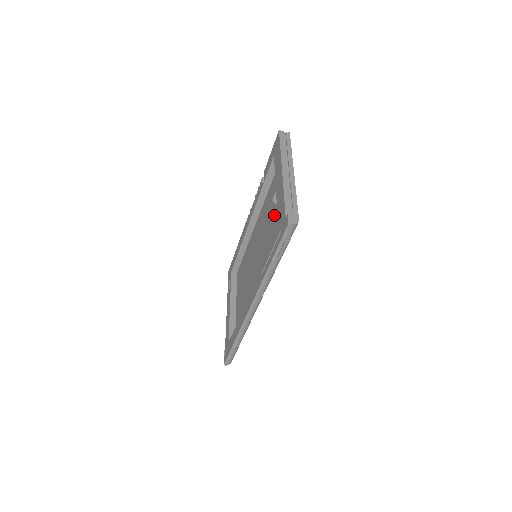
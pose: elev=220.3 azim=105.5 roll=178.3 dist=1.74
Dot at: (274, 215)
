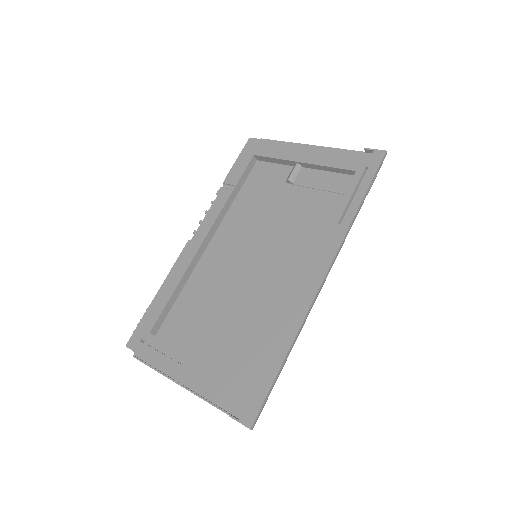
Dot at: (291, 195)
